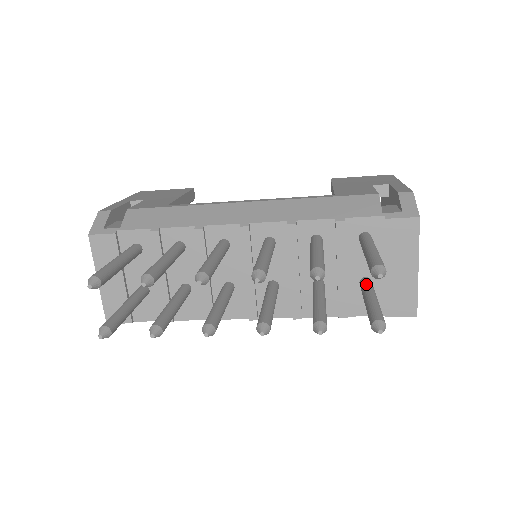
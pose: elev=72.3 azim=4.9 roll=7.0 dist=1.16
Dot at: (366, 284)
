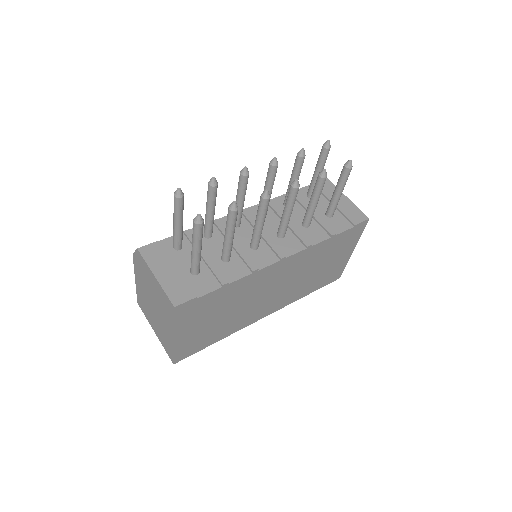
Dot at: (329, 203)
